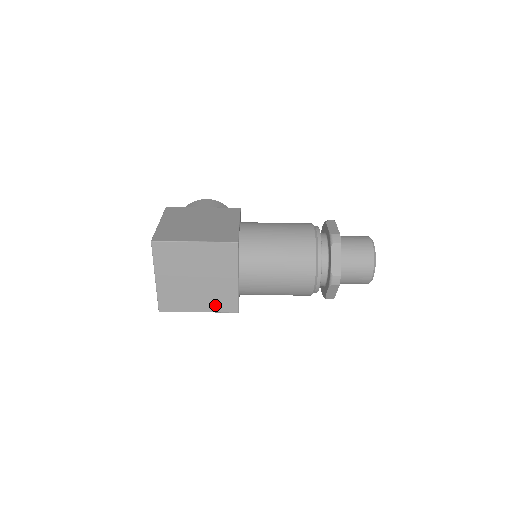
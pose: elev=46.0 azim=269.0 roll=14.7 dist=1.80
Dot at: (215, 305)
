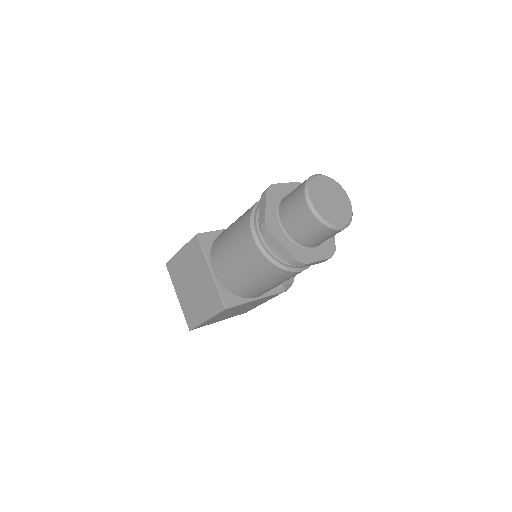
Dot at: (211, 308)
